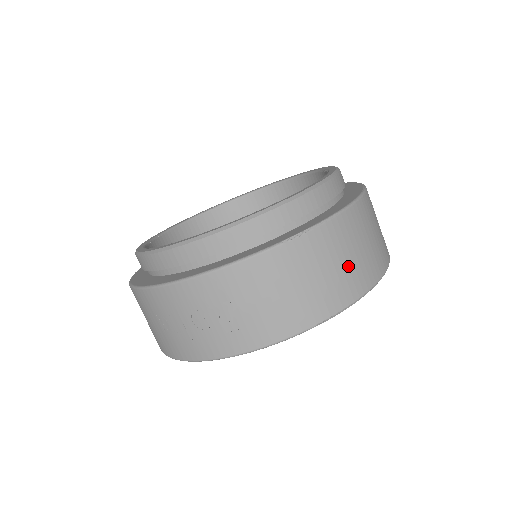
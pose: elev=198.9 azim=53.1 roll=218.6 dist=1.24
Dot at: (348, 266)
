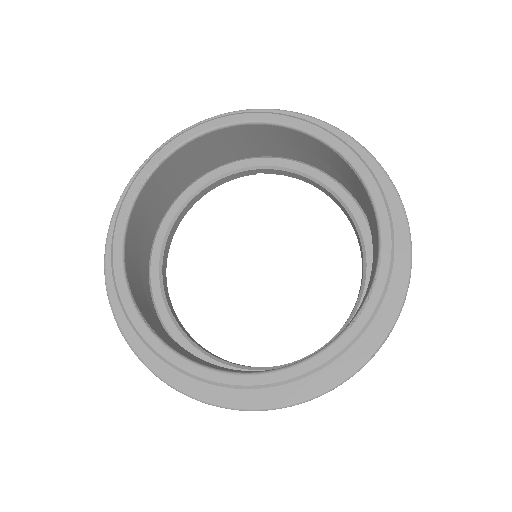
Dot at: occluded
